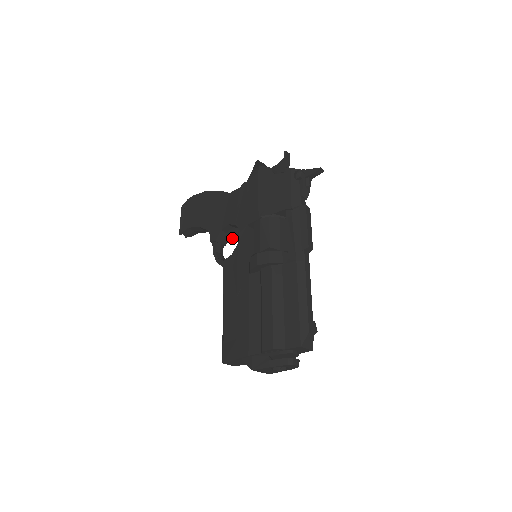
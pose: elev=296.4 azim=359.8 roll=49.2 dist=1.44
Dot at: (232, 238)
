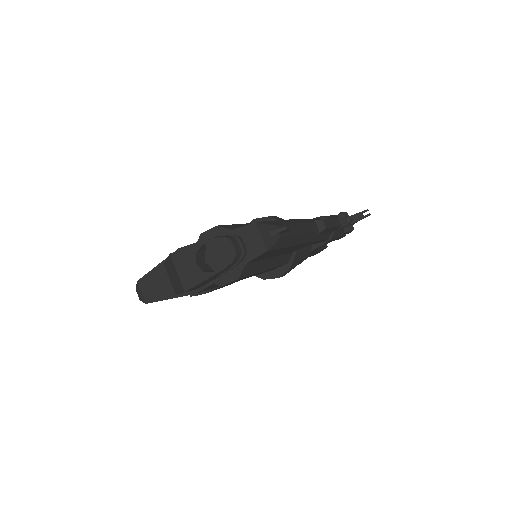
Dot at: occluded
